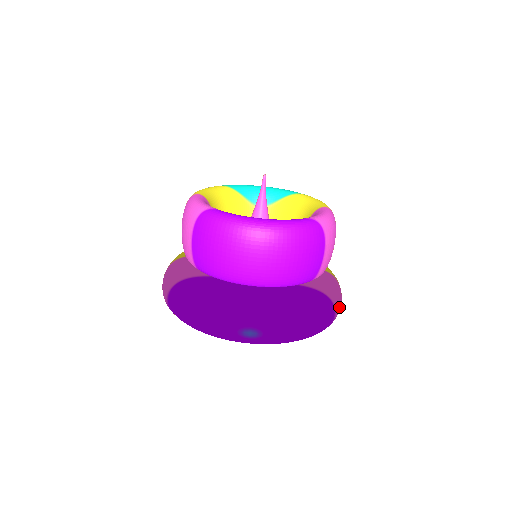
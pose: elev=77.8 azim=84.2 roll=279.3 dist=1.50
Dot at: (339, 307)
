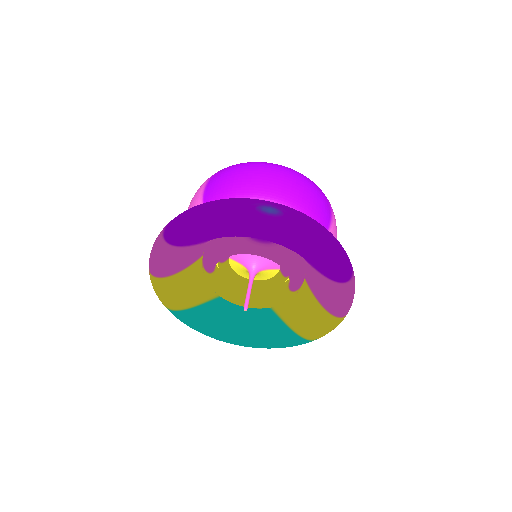
Dot at: occluded
